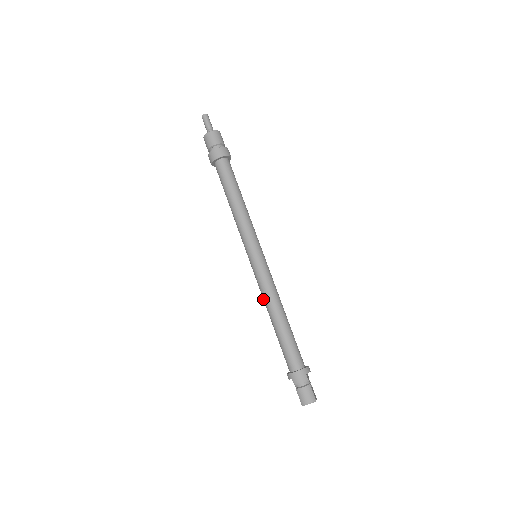
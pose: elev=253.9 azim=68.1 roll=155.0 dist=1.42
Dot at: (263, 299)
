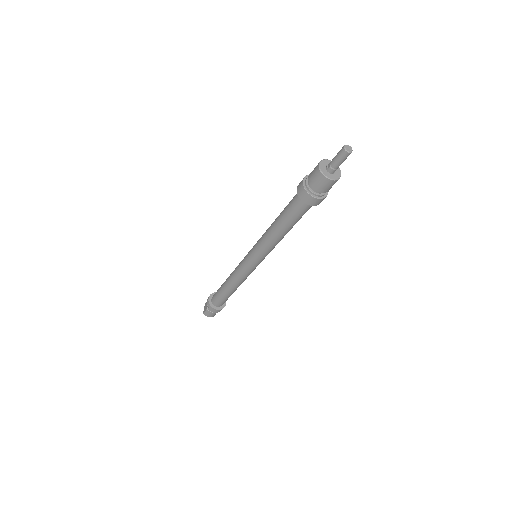
Dot at: (233, 274)
